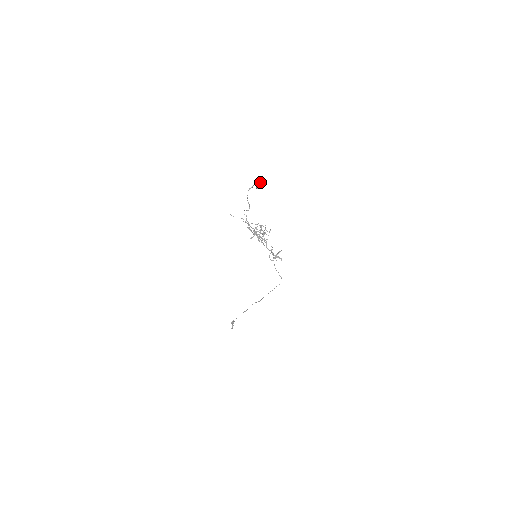
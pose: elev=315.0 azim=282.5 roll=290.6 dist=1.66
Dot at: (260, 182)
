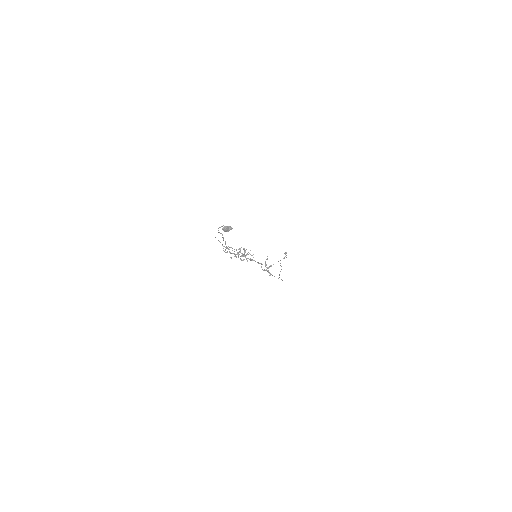
Dot at: (225, 228)
